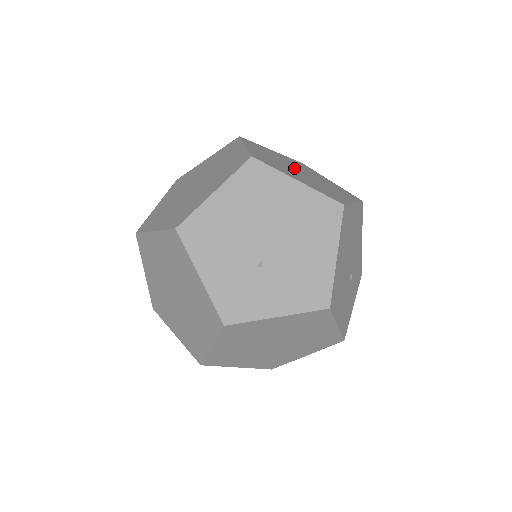
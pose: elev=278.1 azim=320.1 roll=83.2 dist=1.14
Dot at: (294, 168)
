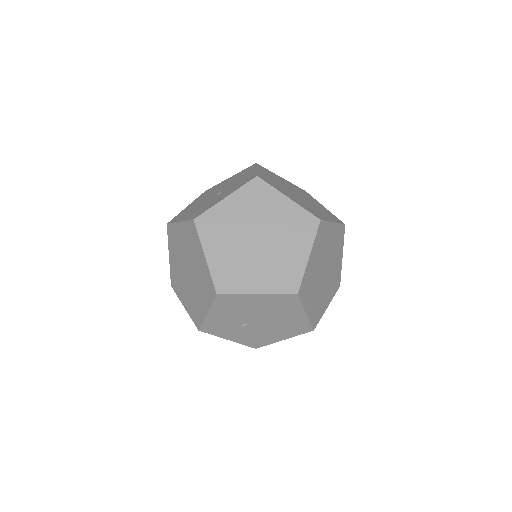
Dot at: (324, 268)
